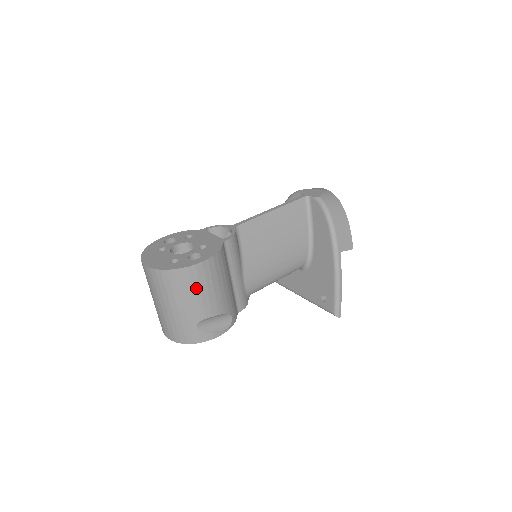
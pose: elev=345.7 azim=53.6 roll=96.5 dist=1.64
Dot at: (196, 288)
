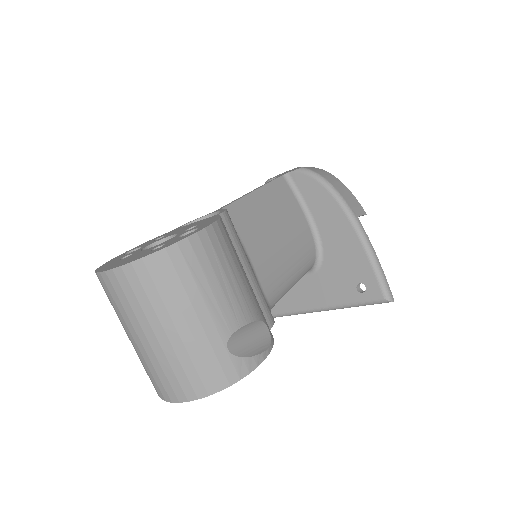
Dot at: (208, 275)
